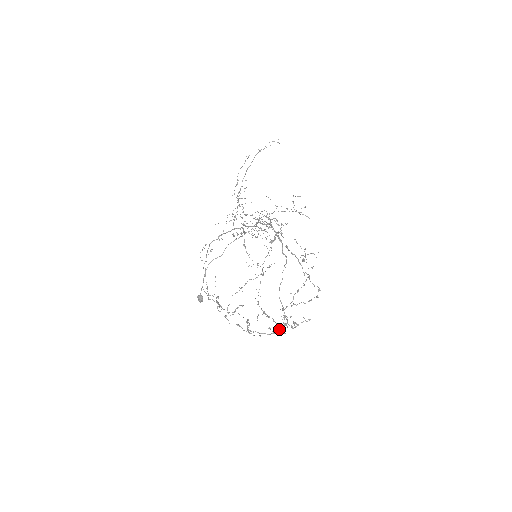
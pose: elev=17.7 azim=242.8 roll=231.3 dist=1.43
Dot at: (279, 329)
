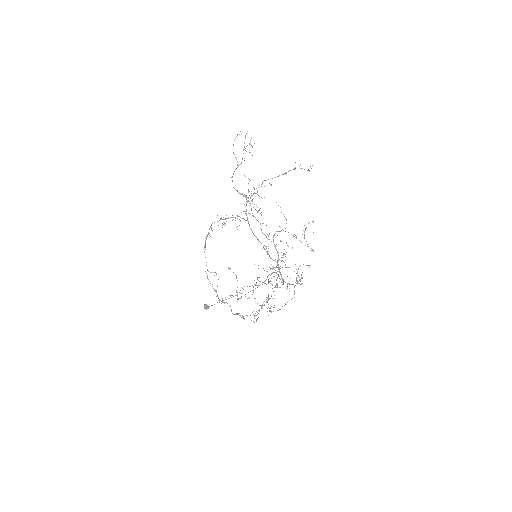
Dot at: occluded
